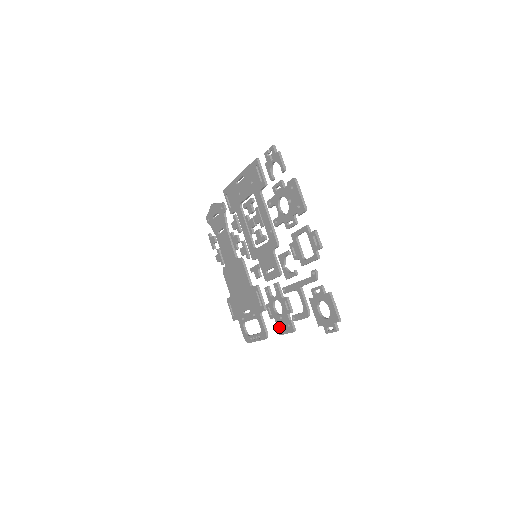
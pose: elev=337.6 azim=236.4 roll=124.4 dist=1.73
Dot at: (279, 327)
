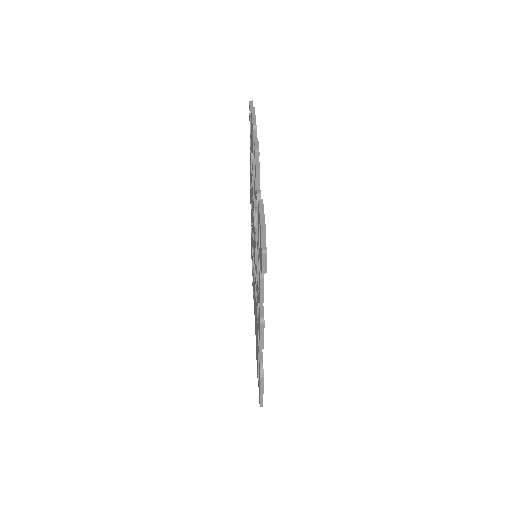
Dot at: occluded
